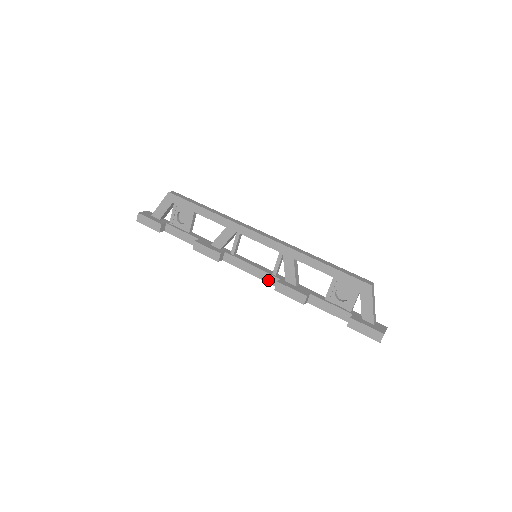
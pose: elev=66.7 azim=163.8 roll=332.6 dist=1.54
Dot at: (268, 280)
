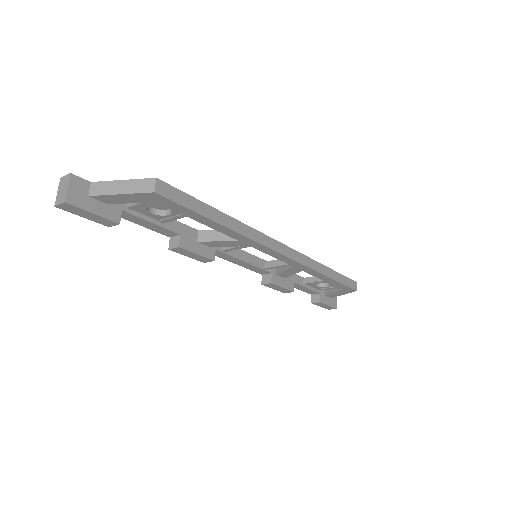
Dot at: (256, 271)
